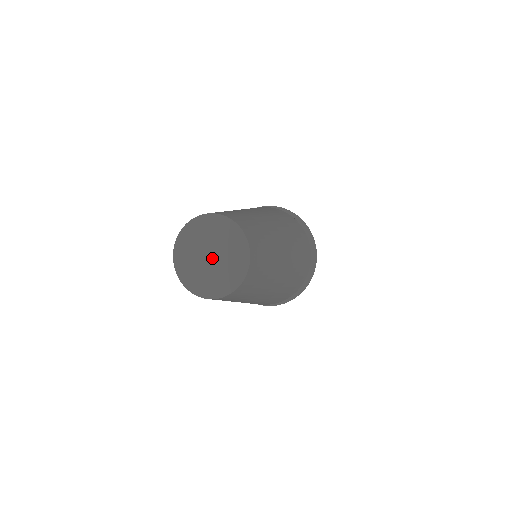
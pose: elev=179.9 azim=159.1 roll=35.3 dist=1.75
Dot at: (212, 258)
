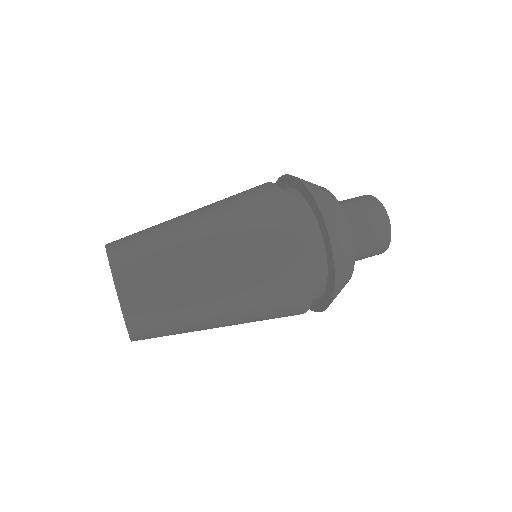
Dot at: occluded
